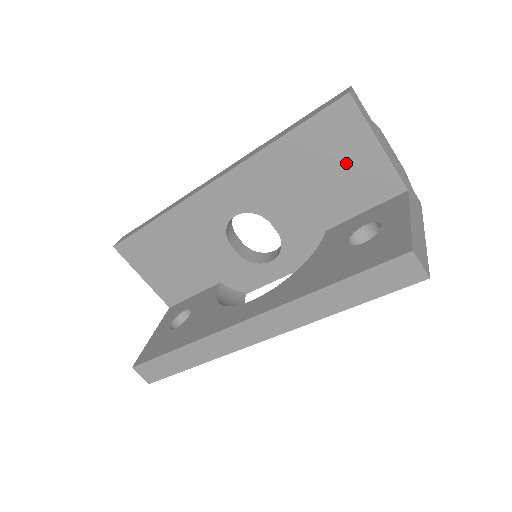
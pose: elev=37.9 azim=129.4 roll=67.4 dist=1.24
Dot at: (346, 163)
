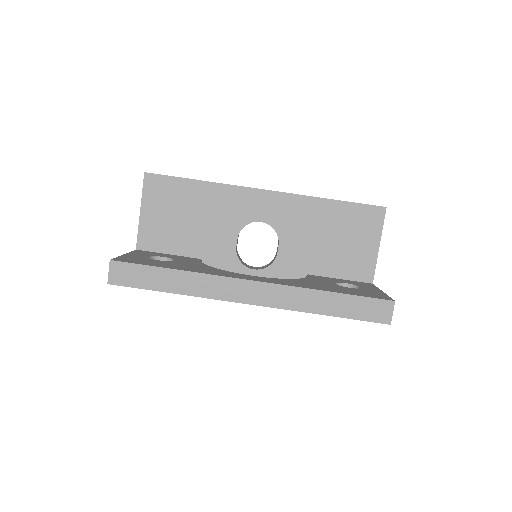
Dot at: (354, 242)
